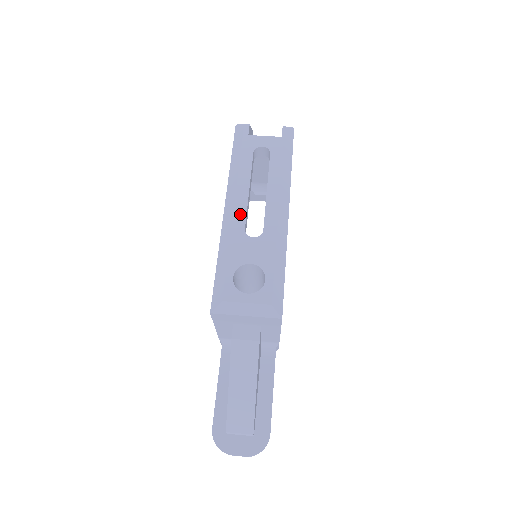
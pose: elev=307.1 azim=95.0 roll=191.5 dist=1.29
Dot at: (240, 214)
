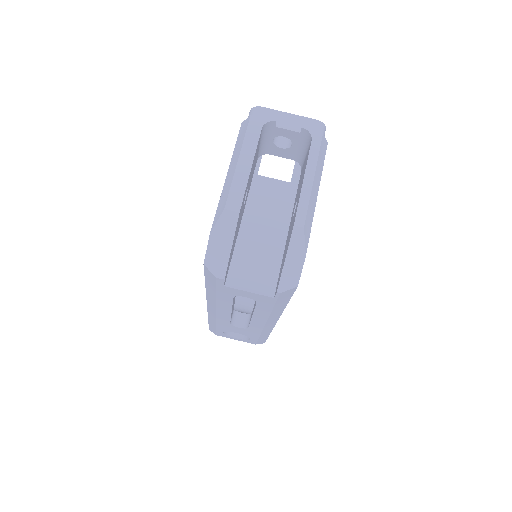
Dot at: (224, 318)
